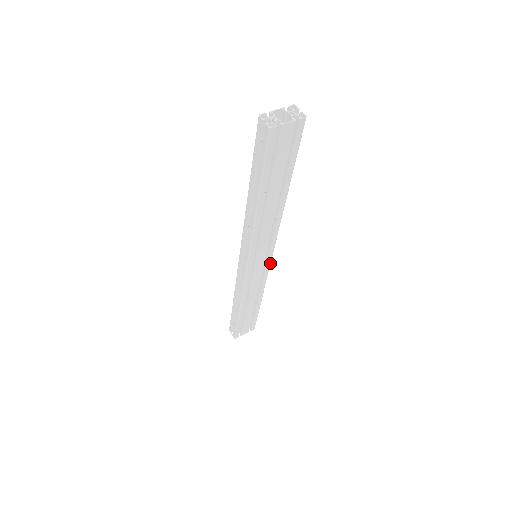
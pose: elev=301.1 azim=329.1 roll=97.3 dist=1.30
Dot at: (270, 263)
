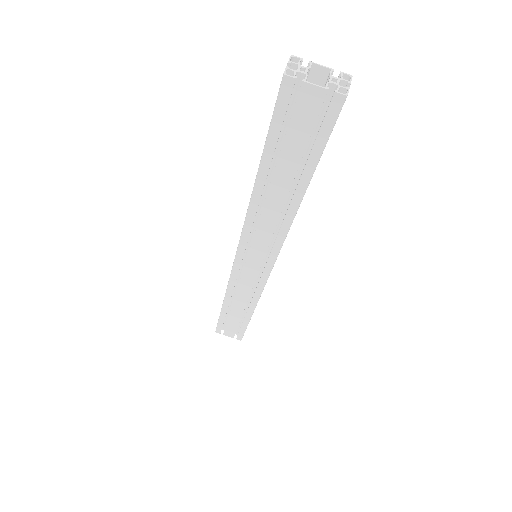
Dot at: (268, 277)
